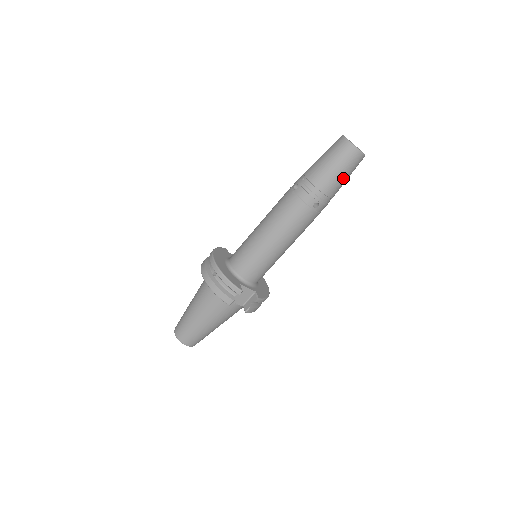
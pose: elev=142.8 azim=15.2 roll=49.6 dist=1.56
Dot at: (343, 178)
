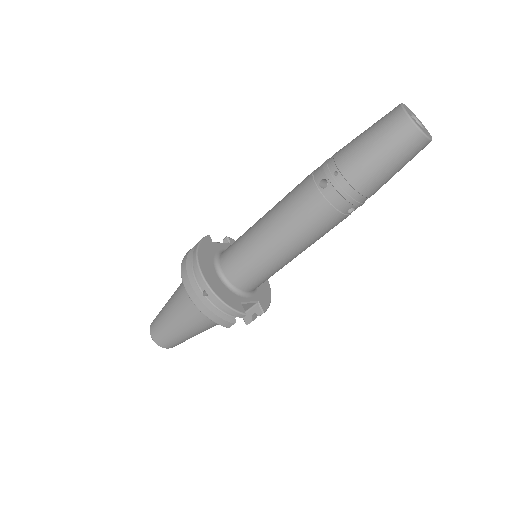
Dot at: (395, 173)
